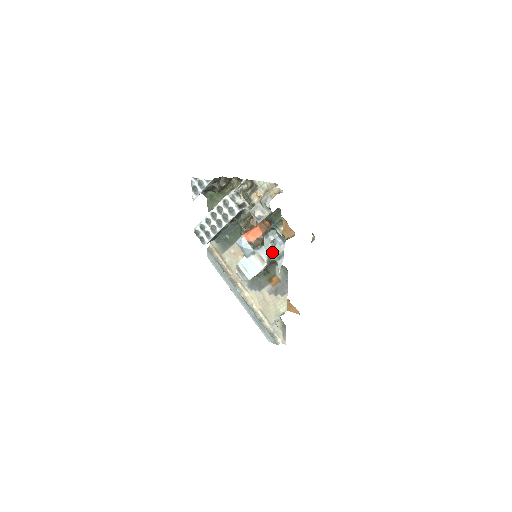
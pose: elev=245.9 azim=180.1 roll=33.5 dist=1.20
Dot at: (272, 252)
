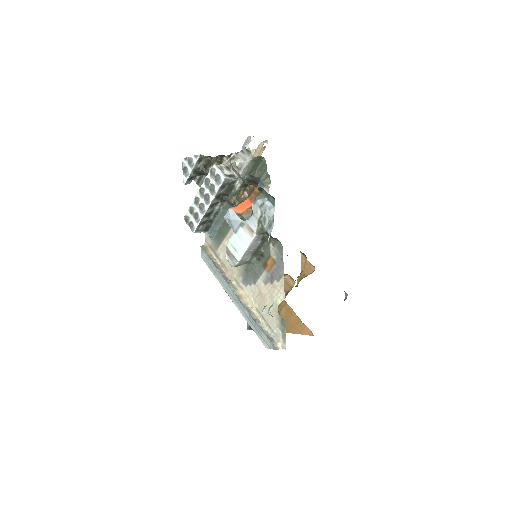
Dot at: (262, 221)
